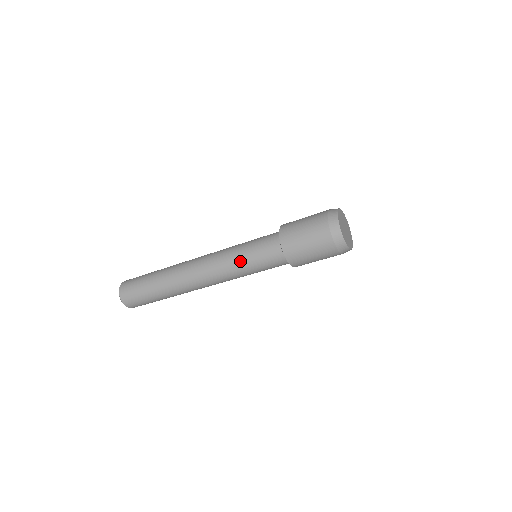
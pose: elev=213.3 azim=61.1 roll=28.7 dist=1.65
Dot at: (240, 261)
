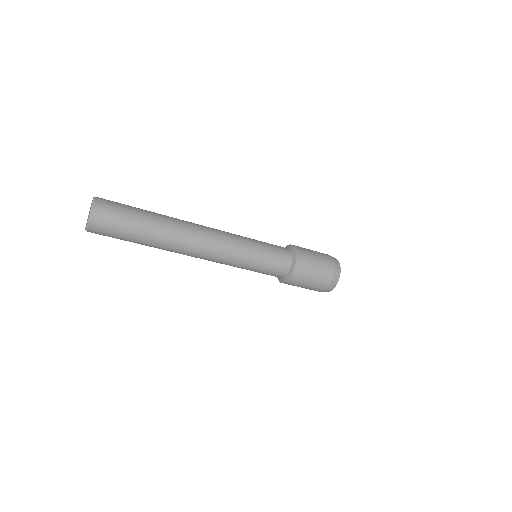
Dot at: (249, 264)
